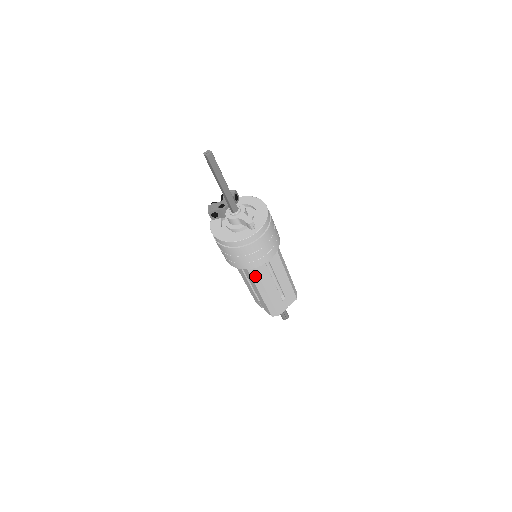
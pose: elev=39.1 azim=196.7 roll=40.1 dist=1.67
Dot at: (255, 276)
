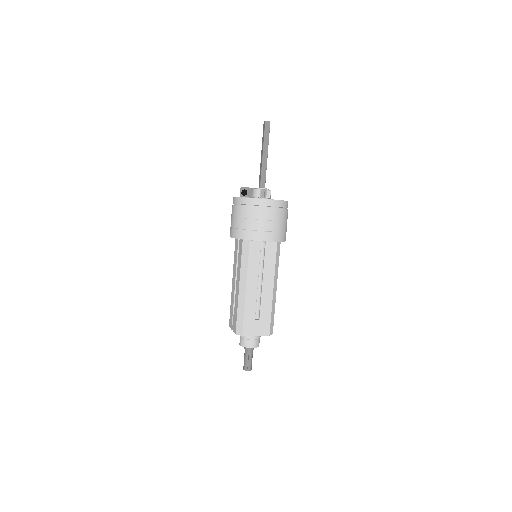
Dot at: (245, 258)
